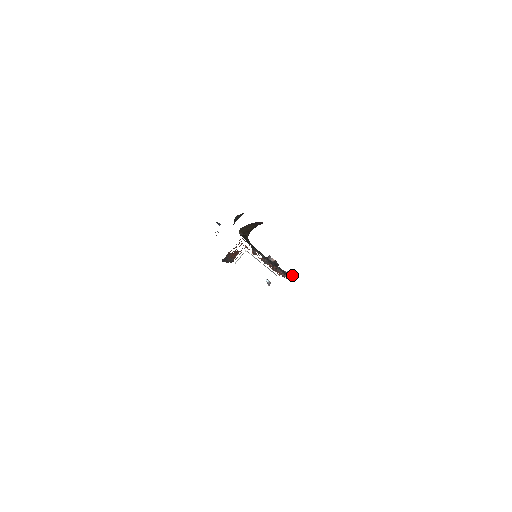
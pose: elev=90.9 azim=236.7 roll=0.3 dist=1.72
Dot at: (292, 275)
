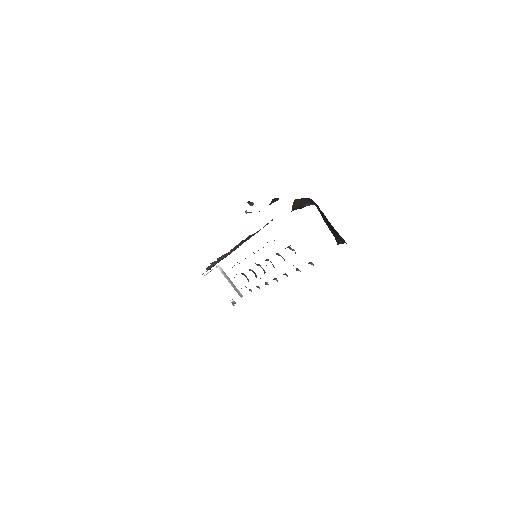
Dot at: occluded
